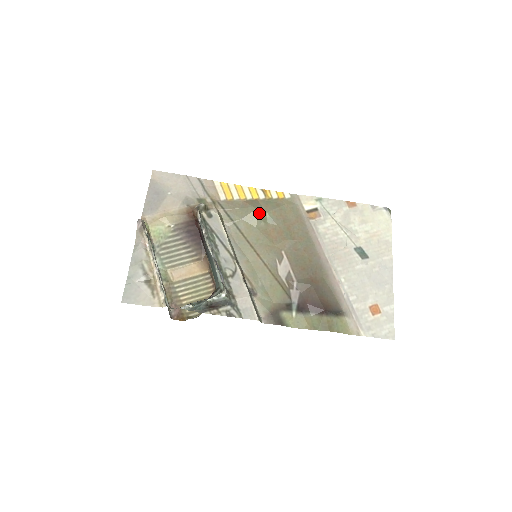
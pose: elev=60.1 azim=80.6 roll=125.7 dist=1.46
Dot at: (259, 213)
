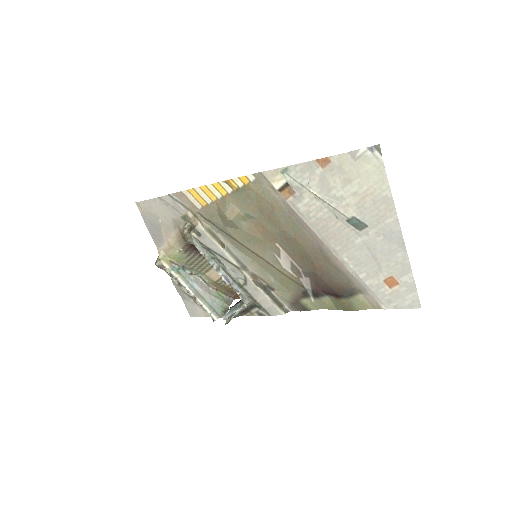
Dot at: (233, 218)
